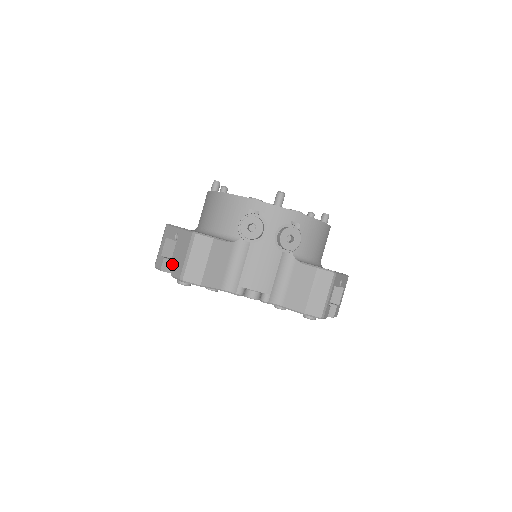
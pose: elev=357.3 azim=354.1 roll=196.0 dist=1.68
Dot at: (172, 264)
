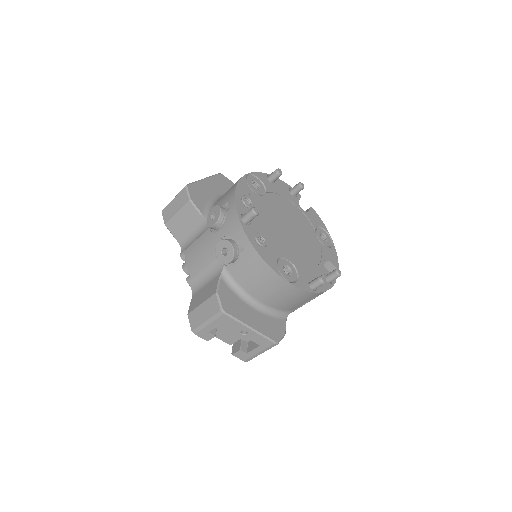
Dot at: occluded
